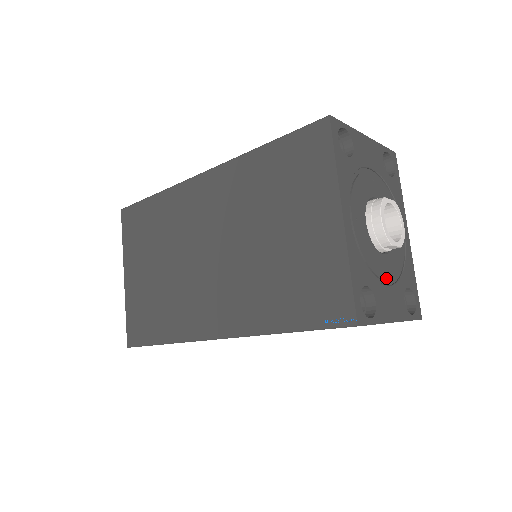
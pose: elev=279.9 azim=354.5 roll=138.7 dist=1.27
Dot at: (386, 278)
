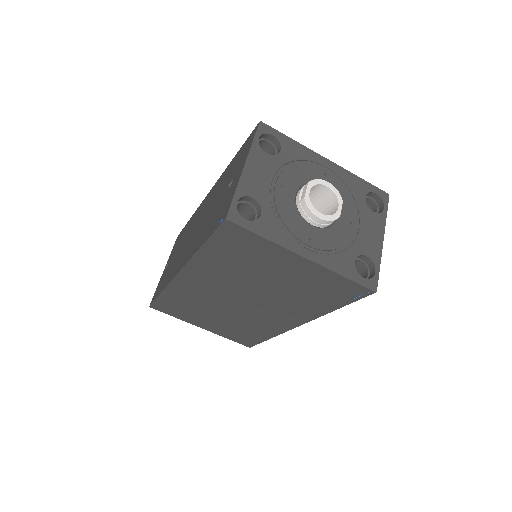
Dot at: (354, 227)
